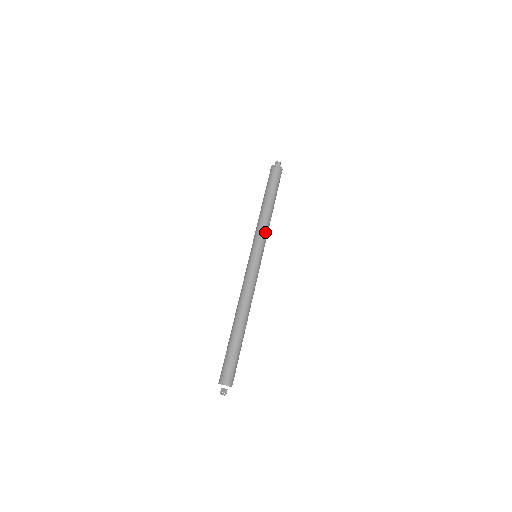
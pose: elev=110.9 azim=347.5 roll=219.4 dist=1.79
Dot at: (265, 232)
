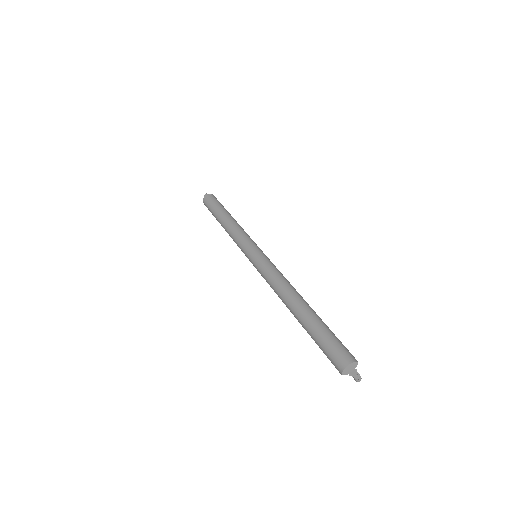
Dot at: (248, 235)
